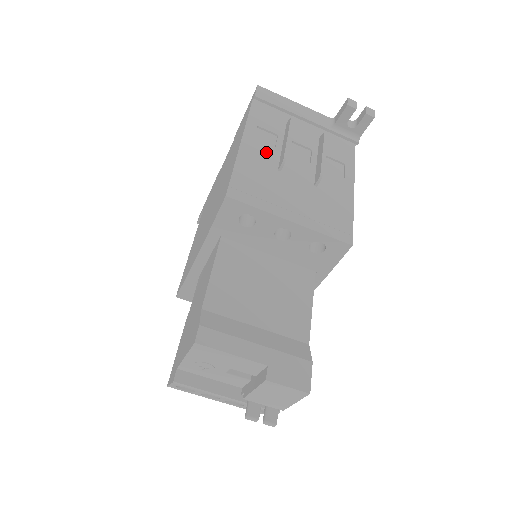
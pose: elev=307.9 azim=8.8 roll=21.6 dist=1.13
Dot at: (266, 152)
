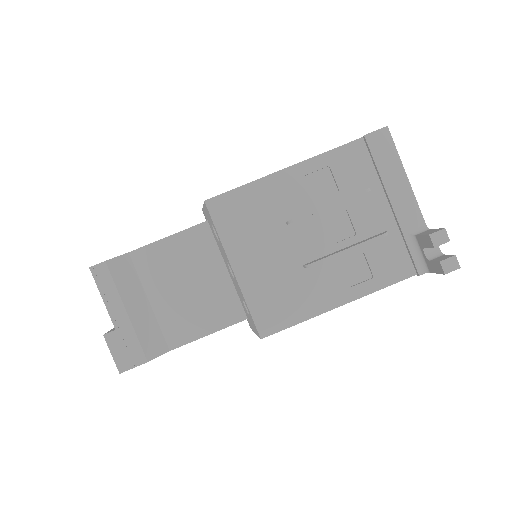
Dot at: (299, 197)
